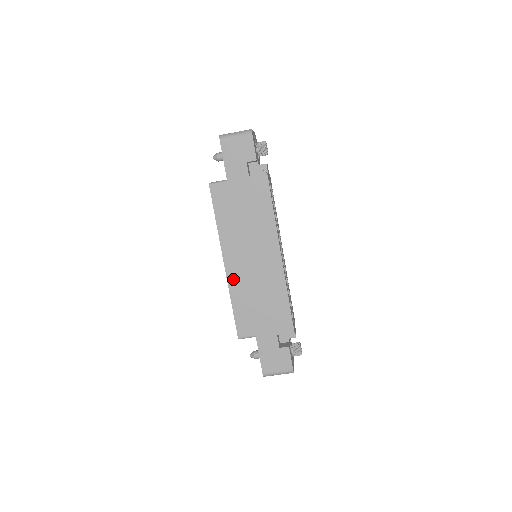
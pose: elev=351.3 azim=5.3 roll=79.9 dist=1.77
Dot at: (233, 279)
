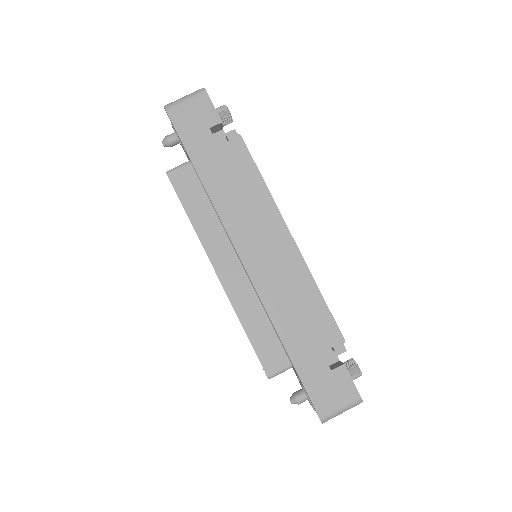
Dot at: (236, 292)
